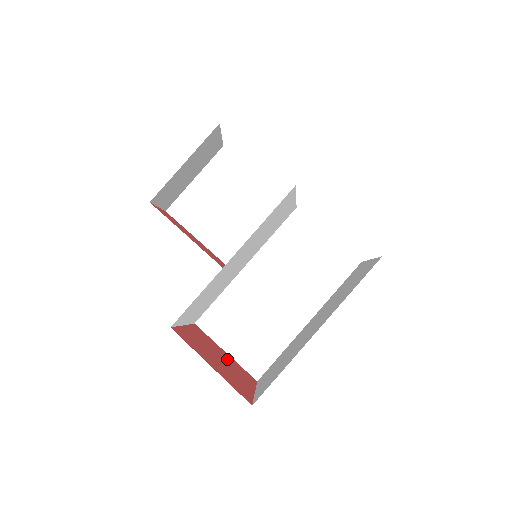
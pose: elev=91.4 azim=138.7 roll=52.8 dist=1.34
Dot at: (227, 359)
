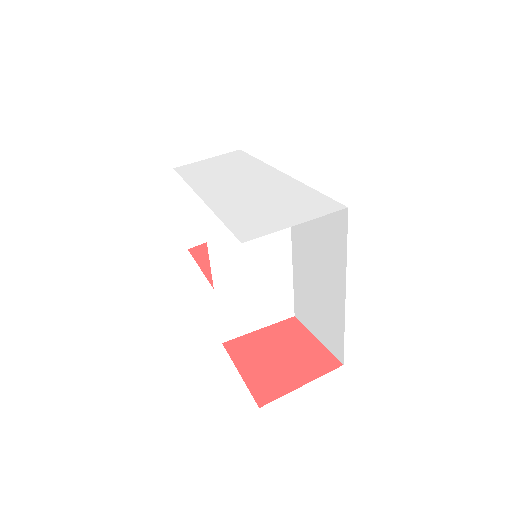
Dot at: (303, 350)
